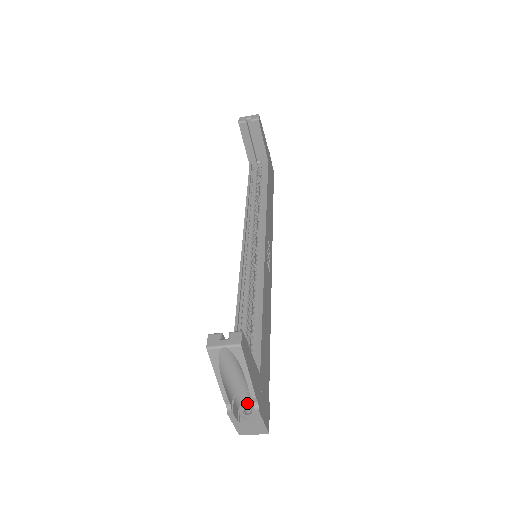
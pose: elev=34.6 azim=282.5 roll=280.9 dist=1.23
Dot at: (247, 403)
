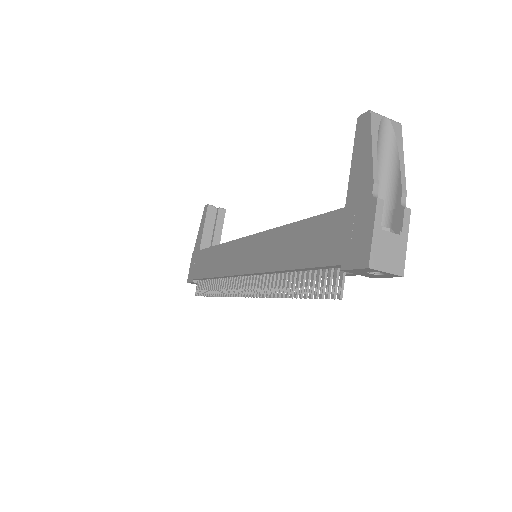
Dot at: occluded
